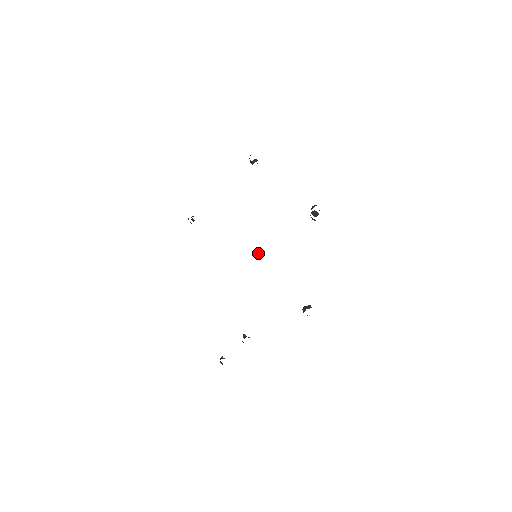
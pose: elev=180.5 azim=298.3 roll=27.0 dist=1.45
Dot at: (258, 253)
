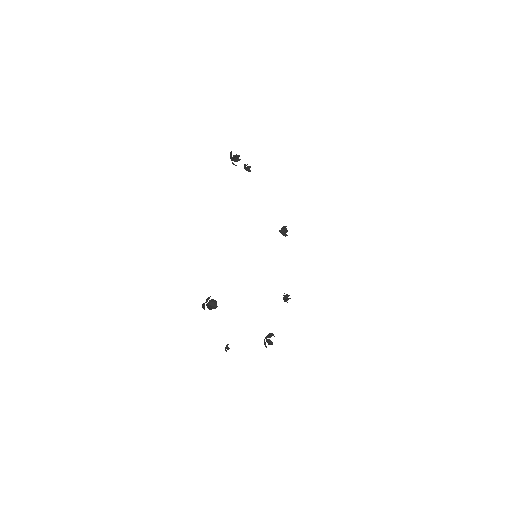
Dot at: (284, 229)
